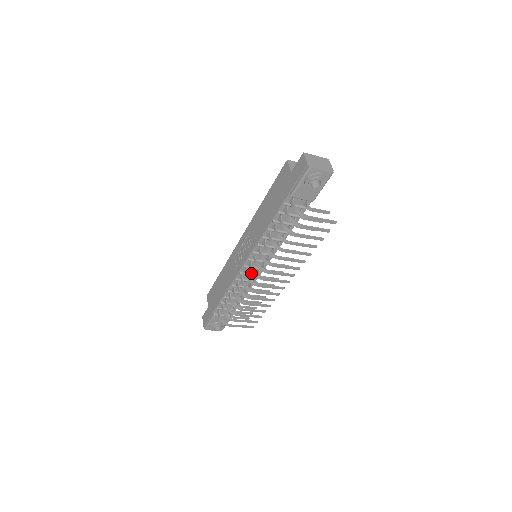
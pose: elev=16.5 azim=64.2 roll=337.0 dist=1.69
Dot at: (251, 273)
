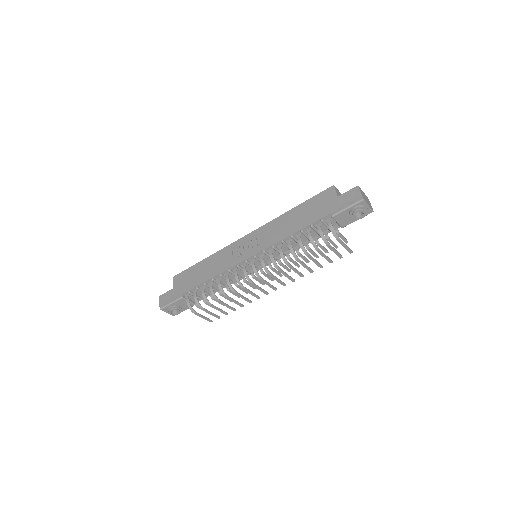
Dot at: occluded
